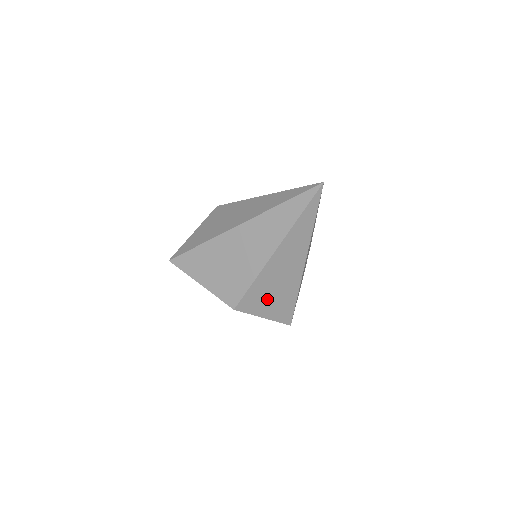
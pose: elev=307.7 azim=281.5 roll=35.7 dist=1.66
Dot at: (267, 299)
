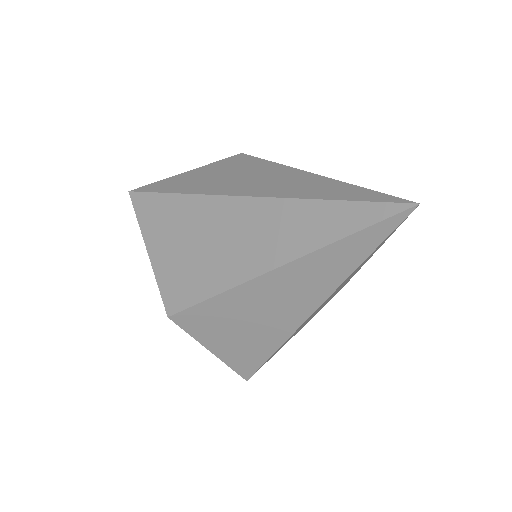
Dot at: (226, 330)
